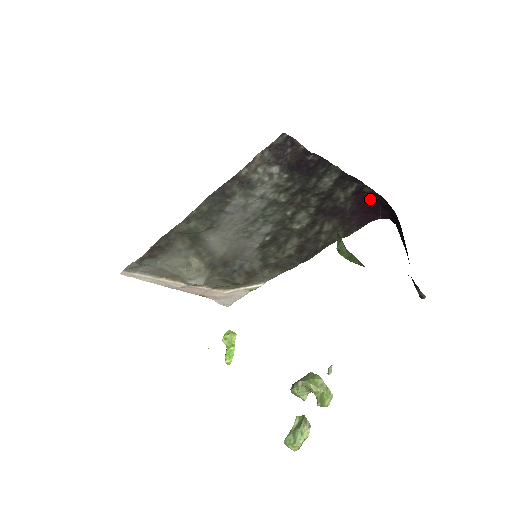
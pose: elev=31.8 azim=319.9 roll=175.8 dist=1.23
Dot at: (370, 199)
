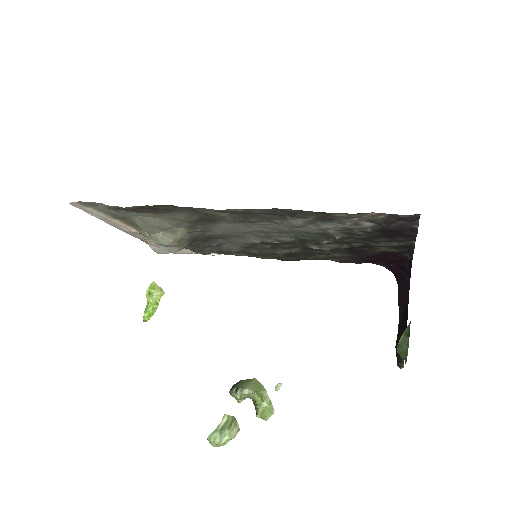
Dot at: (397, 257)
